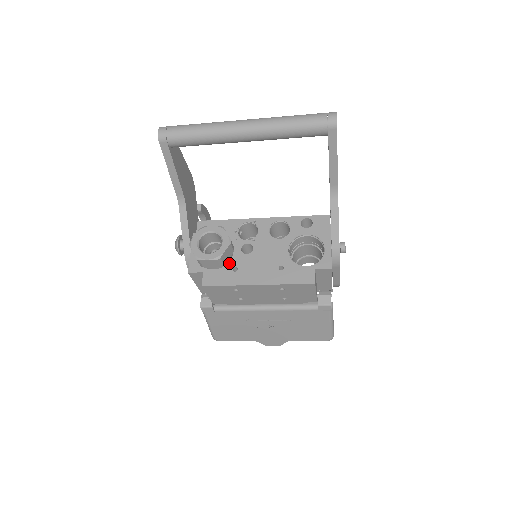
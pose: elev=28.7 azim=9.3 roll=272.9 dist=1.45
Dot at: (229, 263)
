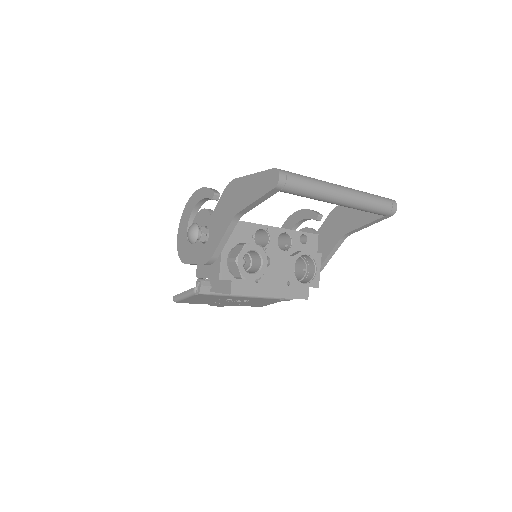
Dot at: occluded
